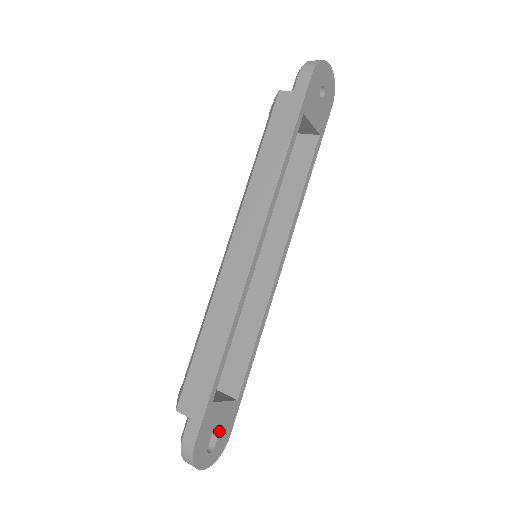
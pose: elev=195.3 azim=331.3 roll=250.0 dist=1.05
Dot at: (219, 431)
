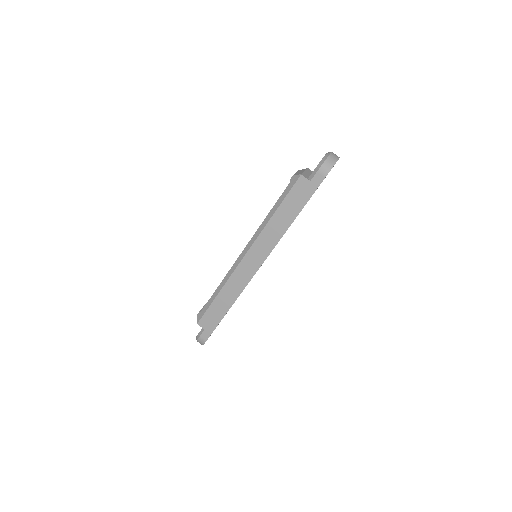
Dot at: occluded
